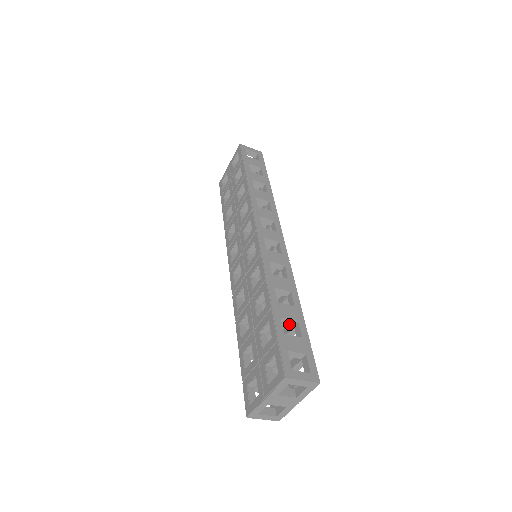
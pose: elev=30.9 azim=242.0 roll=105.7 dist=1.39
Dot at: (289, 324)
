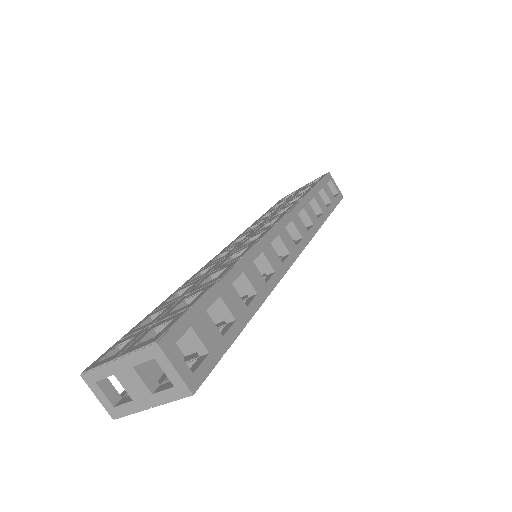
Dot at: (223, 316)
